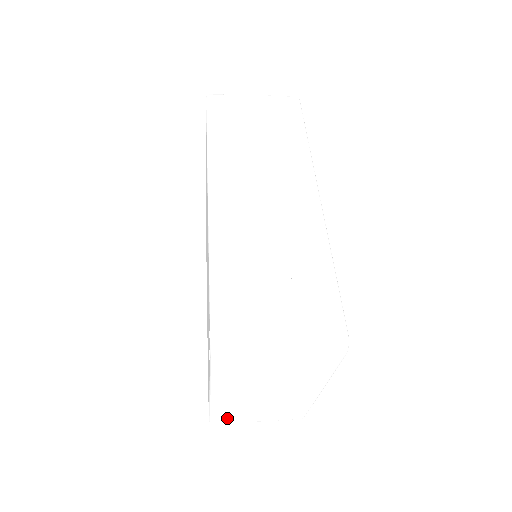
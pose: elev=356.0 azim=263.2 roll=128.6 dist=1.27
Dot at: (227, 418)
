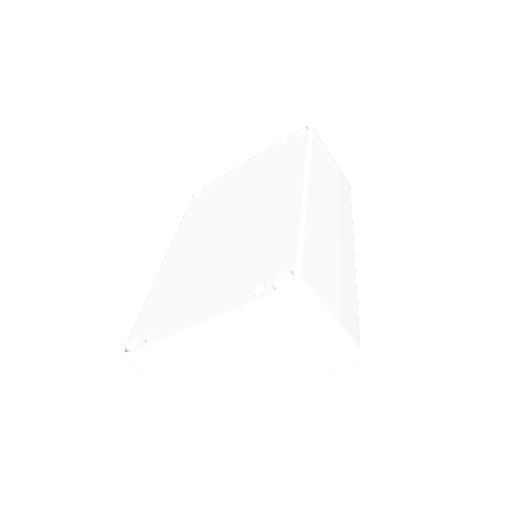
Dot at: (152, 363)
